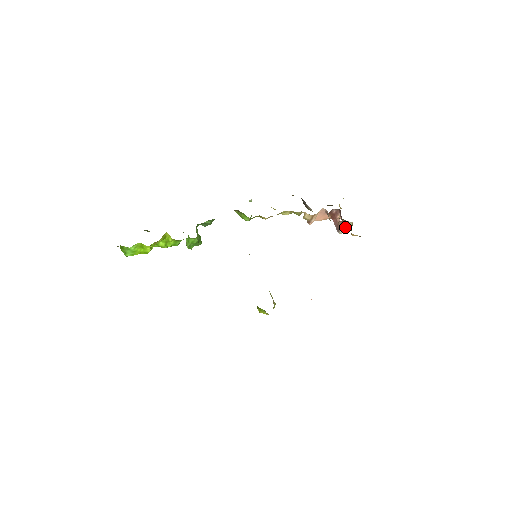
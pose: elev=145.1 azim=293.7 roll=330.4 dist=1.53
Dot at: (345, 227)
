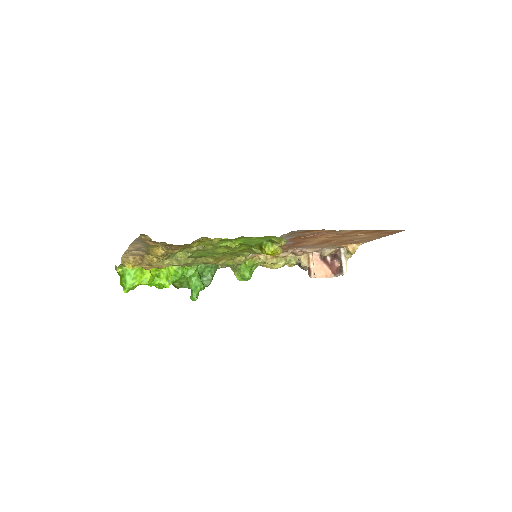
Dot at: (344, 259)
